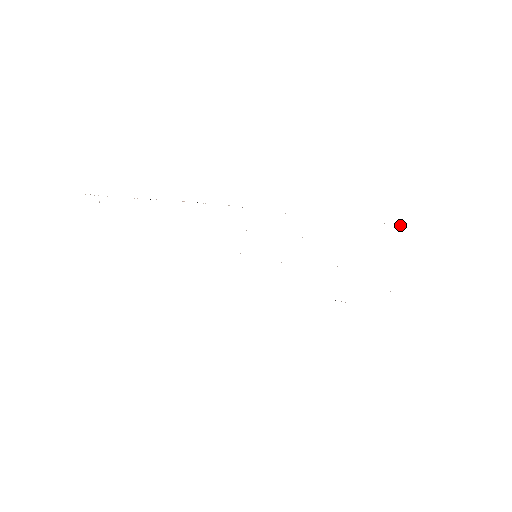
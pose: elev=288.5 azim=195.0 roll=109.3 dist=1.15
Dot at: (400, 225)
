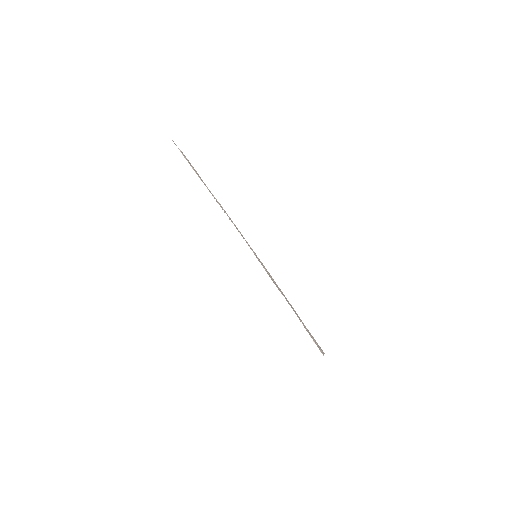
Dot at: (315, 343)
